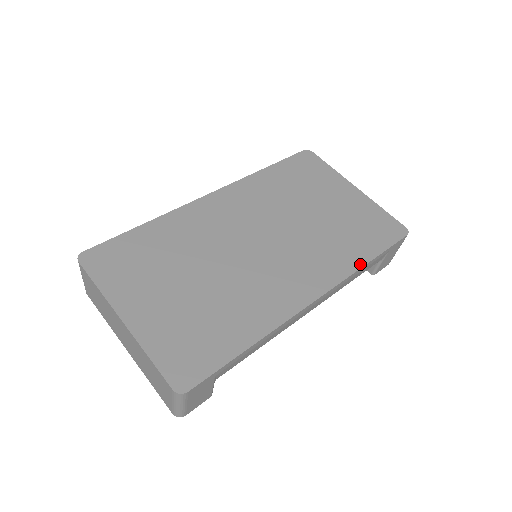
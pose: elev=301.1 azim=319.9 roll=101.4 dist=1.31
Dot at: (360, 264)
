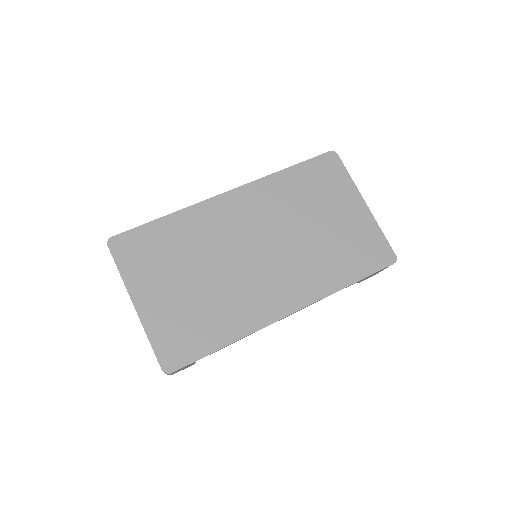
Dot at: (340, 287)
